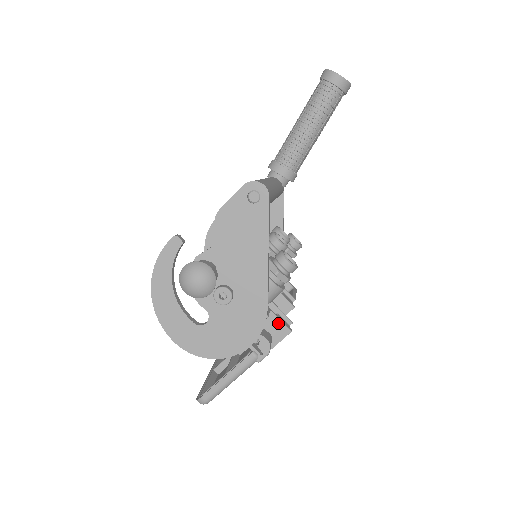
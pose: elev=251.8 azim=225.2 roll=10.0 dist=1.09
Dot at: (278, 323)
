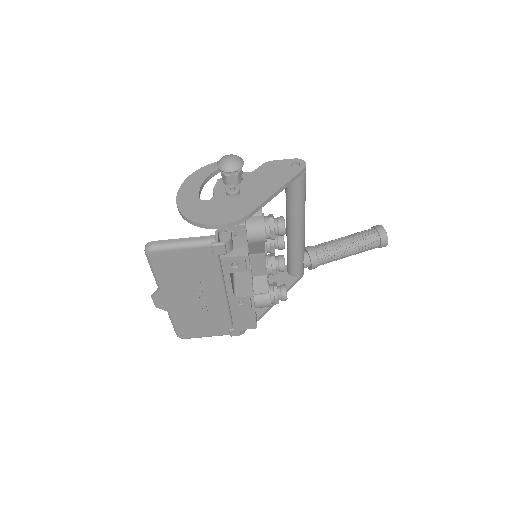
Dot at: (245, 245)
